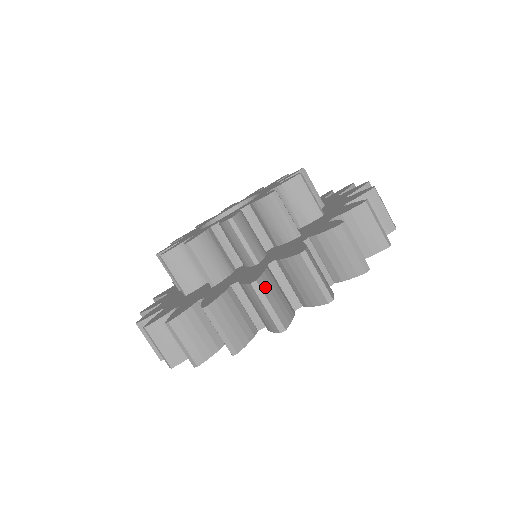
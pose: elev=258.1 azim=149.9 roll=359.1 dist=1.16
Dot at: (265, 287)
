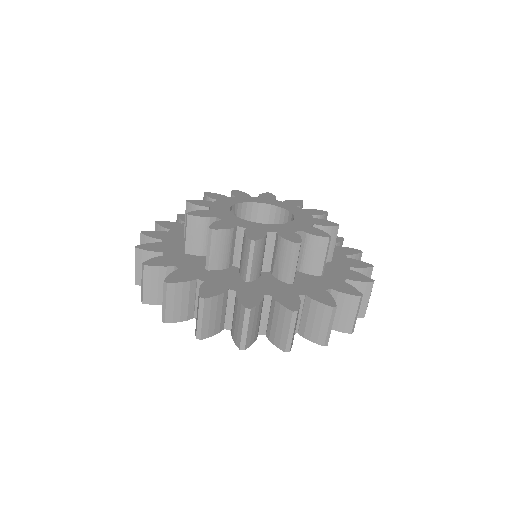
Dot at: (172, 291)
